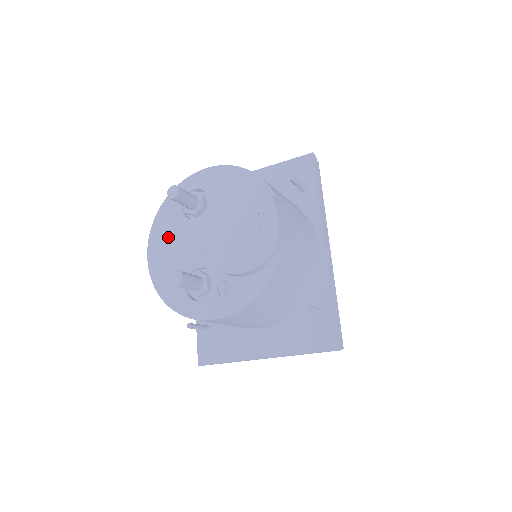
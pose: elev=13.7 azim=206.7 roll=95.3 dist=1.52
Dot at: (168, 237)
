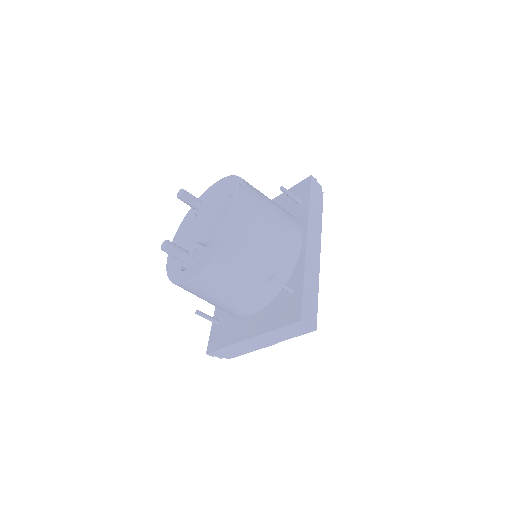
Dot at: (183, 234)
